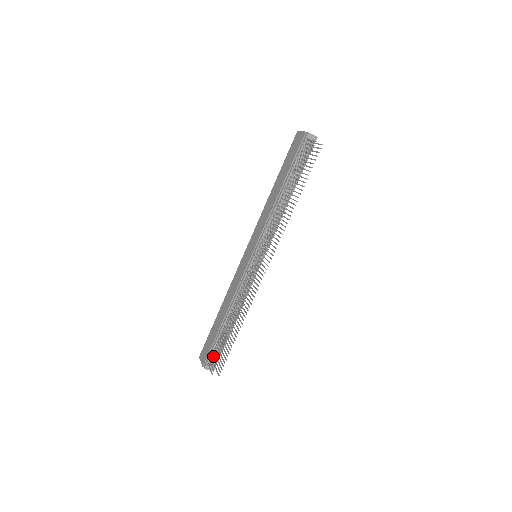
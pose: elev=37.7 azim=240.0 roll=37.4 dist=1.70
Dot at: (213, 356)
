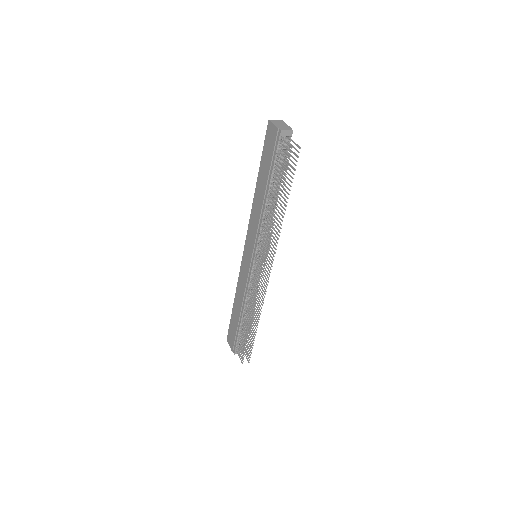
Dot at: (239, 345)
